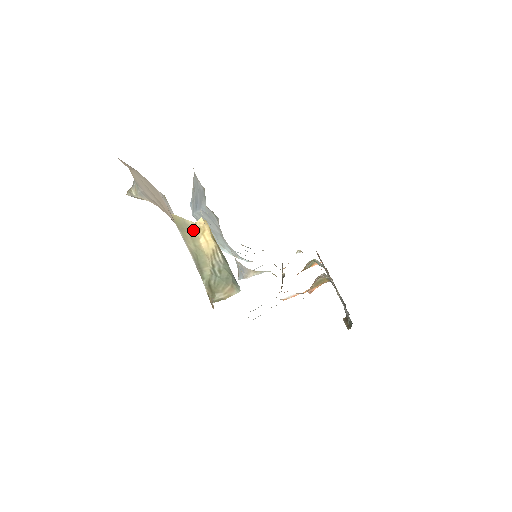
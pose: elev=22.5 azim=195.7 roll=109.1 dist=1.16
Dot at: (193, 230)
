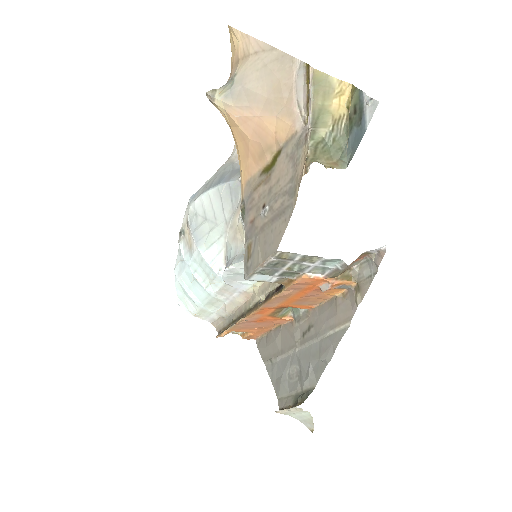
Dot at: (332, 88)
